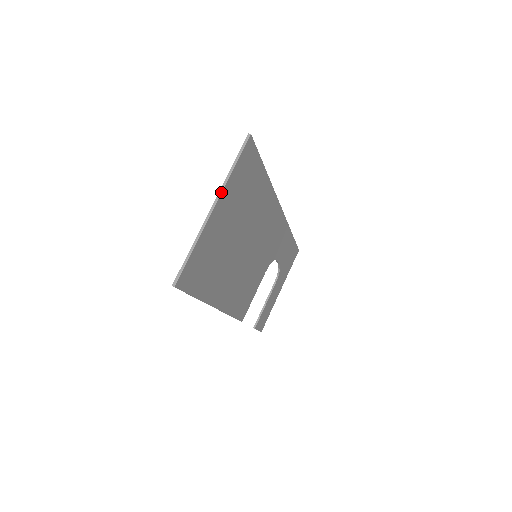
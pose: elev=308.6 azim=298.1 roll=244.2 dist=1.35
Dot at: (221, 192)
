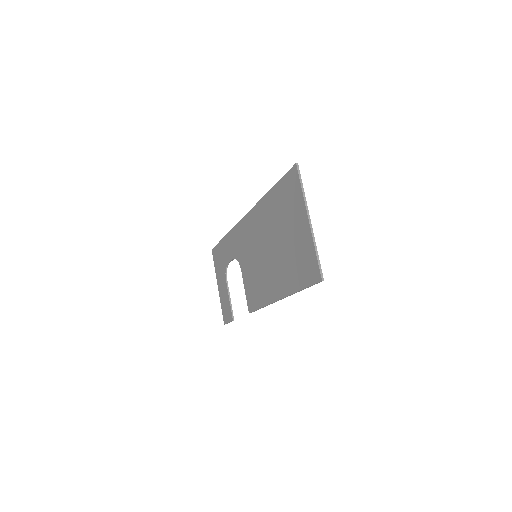
Dot at: (307, 208)
